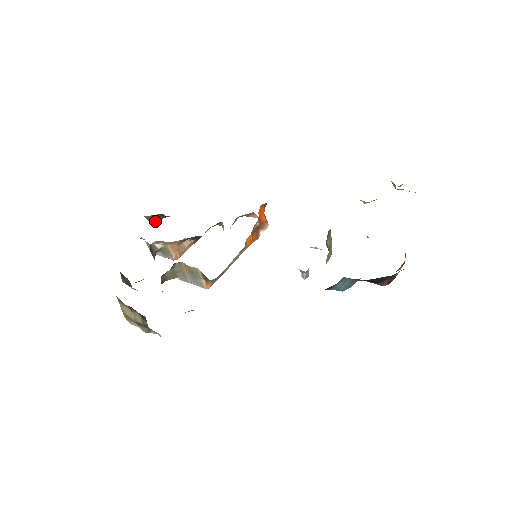
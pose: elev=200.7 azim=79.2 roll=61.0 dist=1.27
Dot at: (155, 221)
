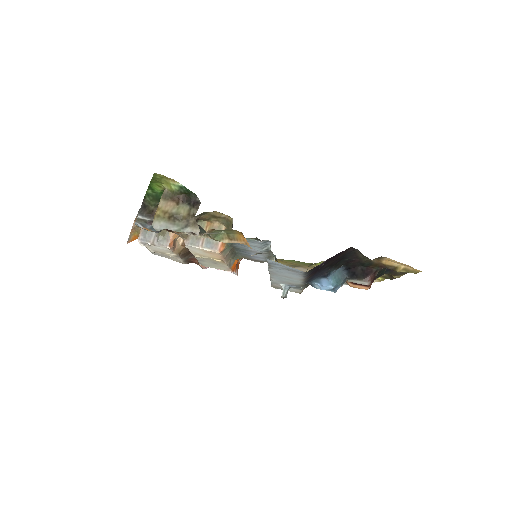
Dot at: (134, 237)
